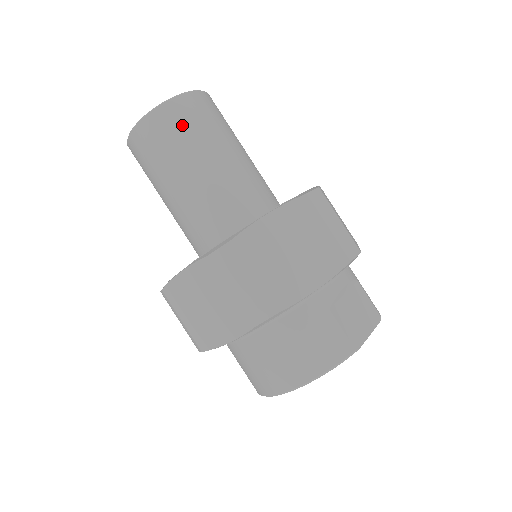
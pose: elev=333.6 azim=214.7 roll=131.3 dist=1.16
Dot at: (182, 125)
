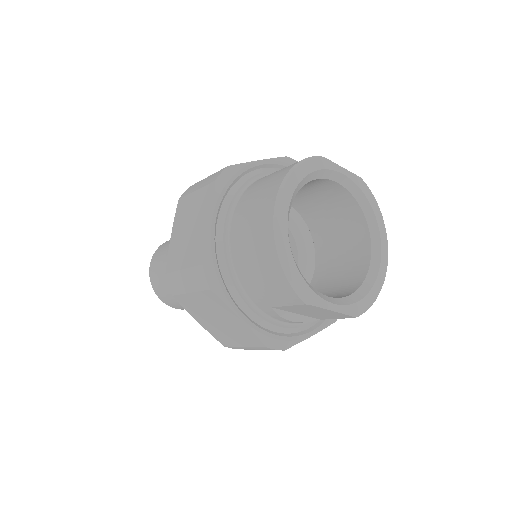
Dot at: occluded
